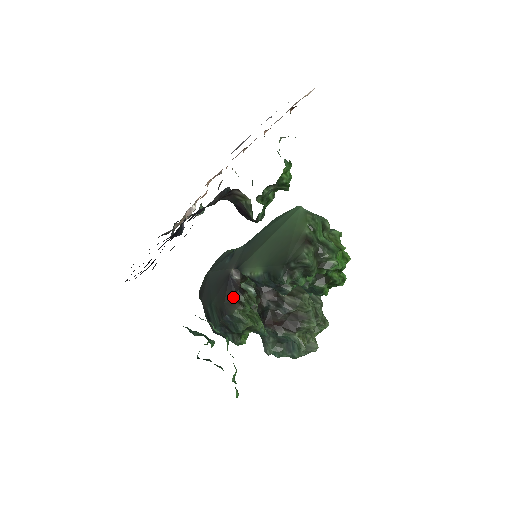
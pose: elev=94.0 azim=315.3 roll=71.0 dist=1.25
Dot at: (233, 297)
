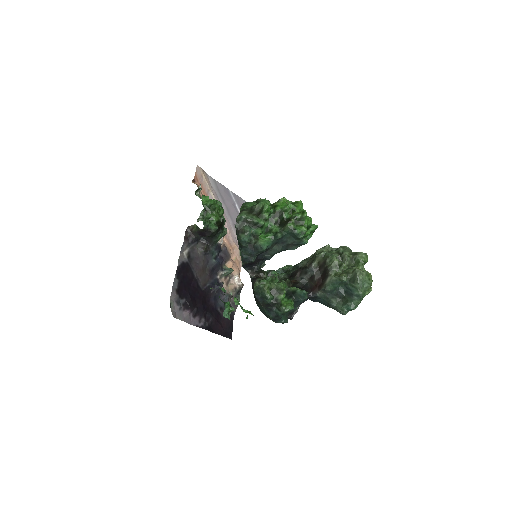
Dot at: (253, 284)
